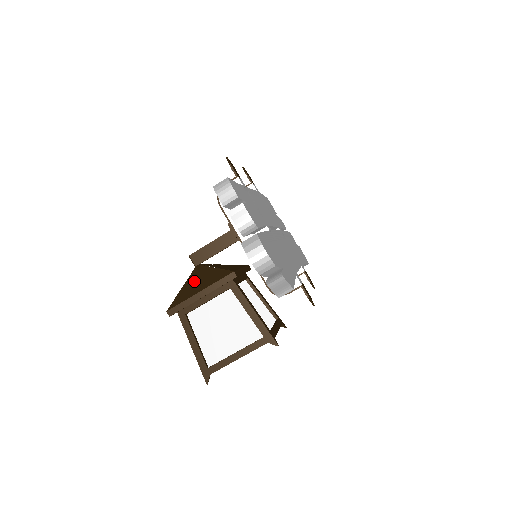
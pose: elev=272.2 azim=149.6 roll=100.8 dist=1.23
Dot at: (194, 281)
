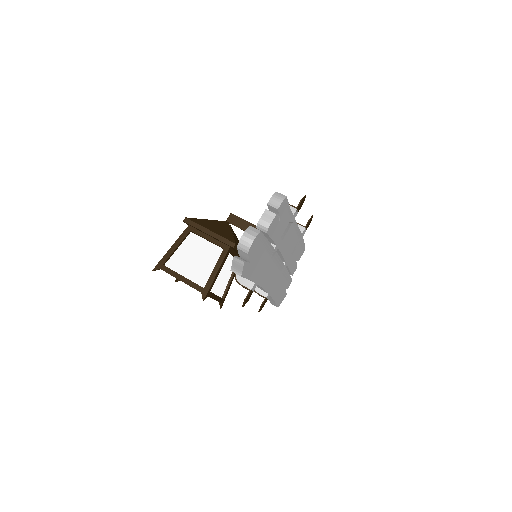
Dot at: (215, 224)
